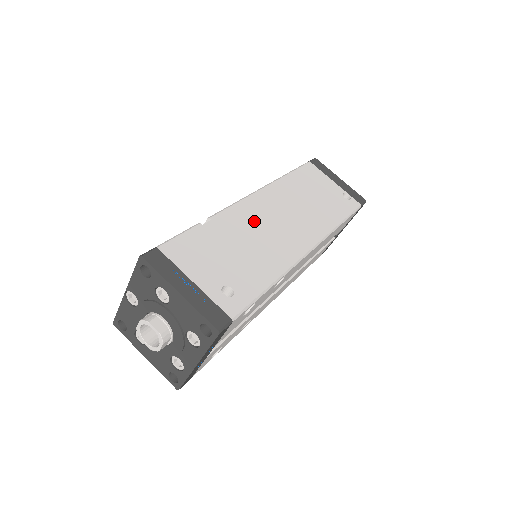
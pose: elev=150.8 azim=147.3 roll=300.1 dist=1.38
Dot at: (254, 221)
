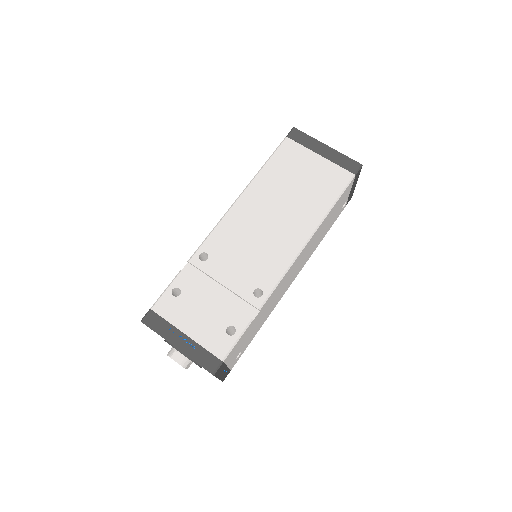
Dot at: (280, 288)
